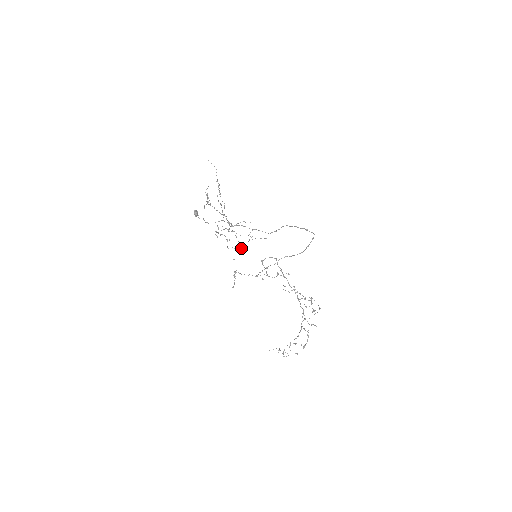
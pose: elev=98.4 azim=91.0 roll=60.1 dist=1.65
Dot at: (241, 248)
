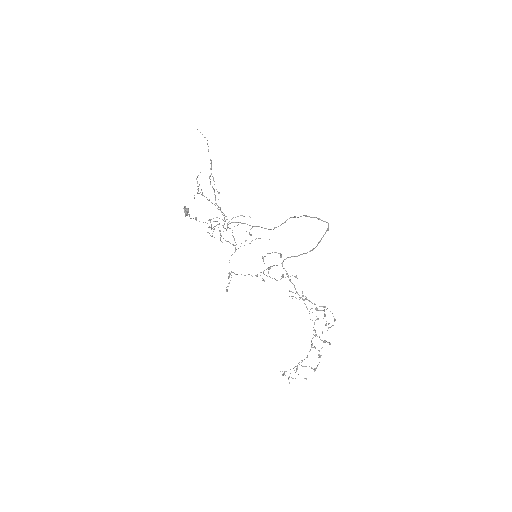
Dot at: (238, 248)
